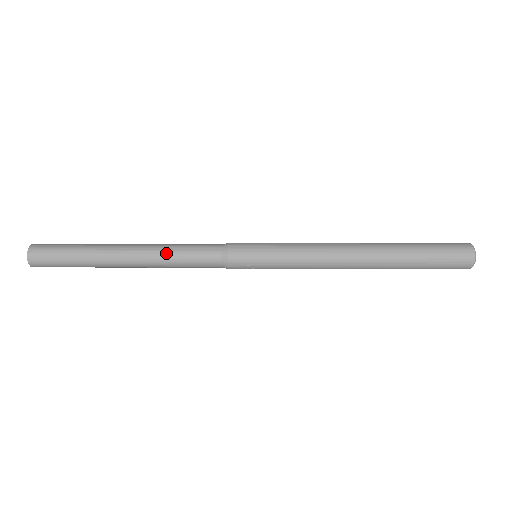
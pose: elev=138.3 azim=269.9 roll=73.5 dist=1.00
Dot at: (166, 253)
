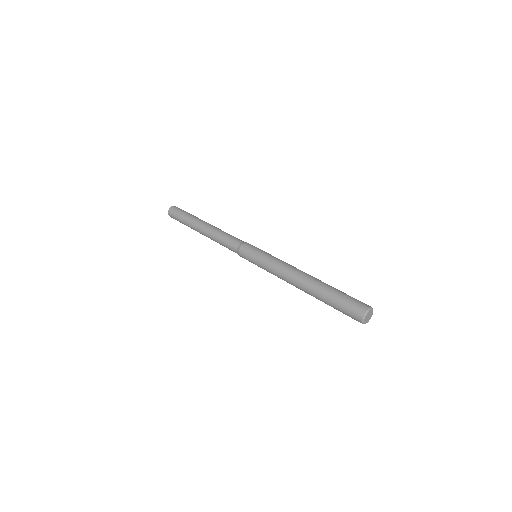
Dot at: (217, 233)
